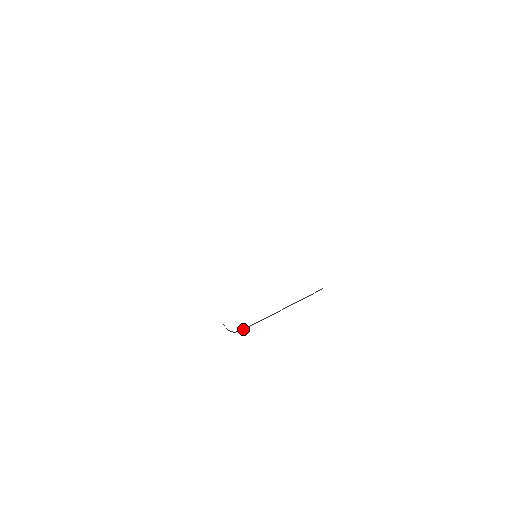
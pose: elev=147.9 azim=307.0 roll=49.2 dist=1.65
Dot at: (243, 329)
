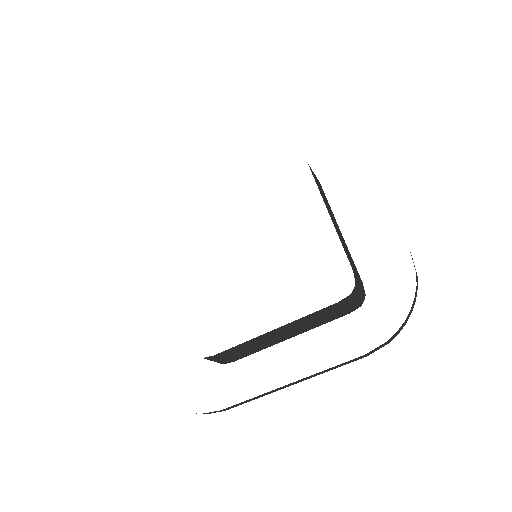
Dot at: (221, 357)
